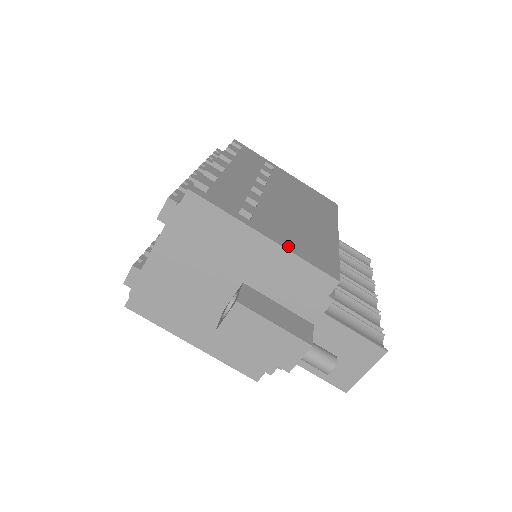
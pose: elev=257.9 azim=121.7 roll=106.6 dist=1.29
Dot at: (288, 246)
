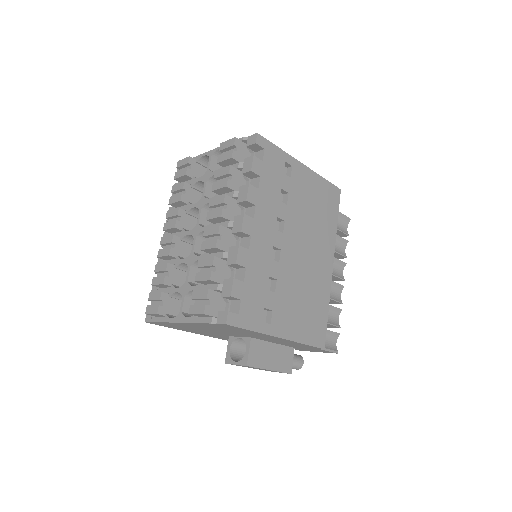
Dot at: (295, 335)
